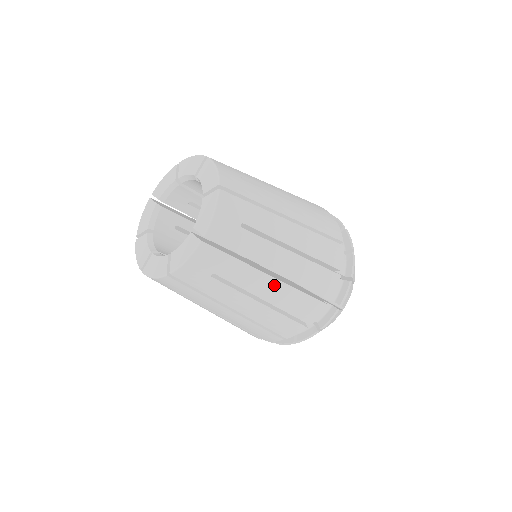
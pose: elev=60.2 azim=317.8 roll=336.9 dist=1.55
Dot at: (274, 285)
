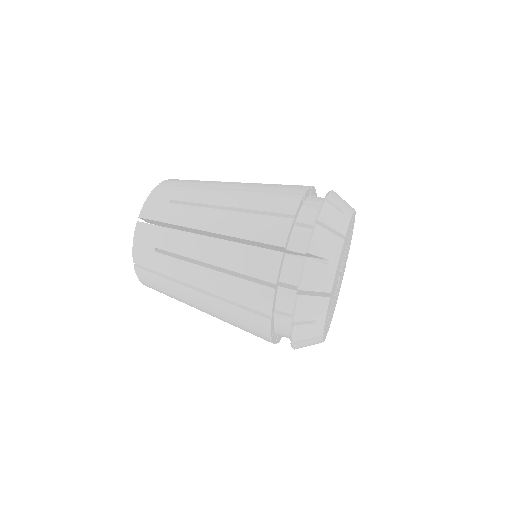
Dot at: (206, 298)
